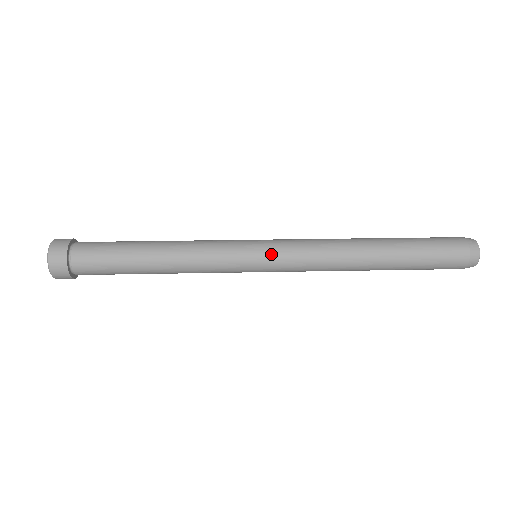
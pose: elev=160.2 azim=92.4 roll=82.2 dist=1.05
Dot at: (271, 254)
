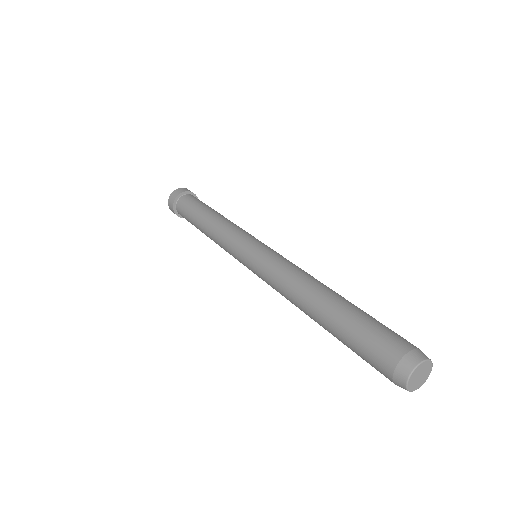
Dot at: (252, 258)
